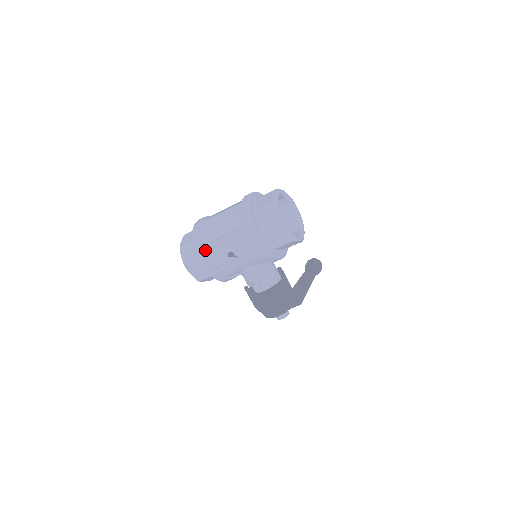
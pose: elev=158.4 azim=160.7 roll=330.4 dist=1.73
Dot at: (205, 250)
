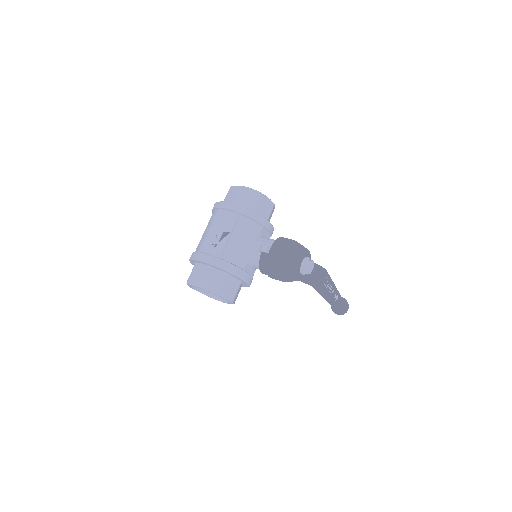
Dot at: (203, 252)
